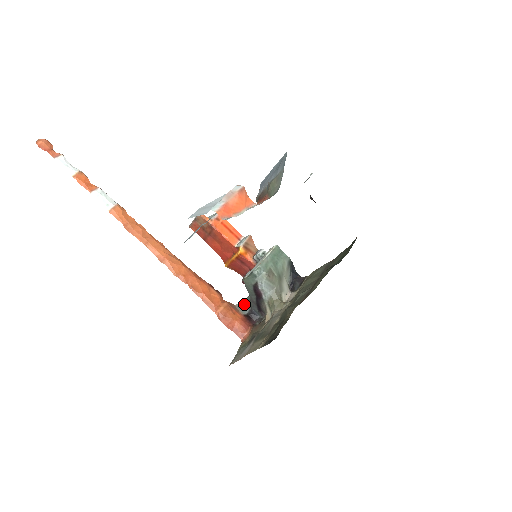
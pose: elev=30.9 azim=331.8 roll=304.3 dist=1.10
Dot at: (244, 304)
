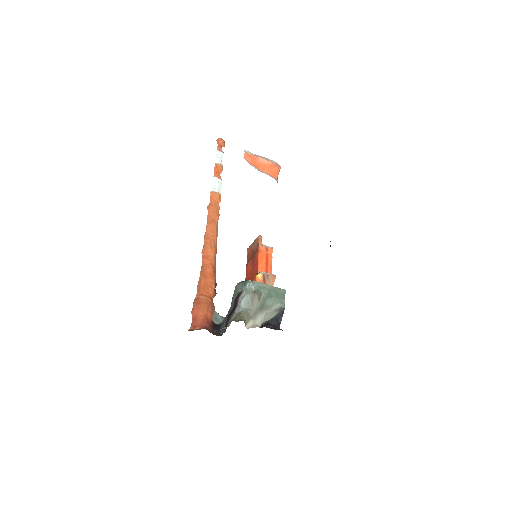
Dot at: (222, 317)
